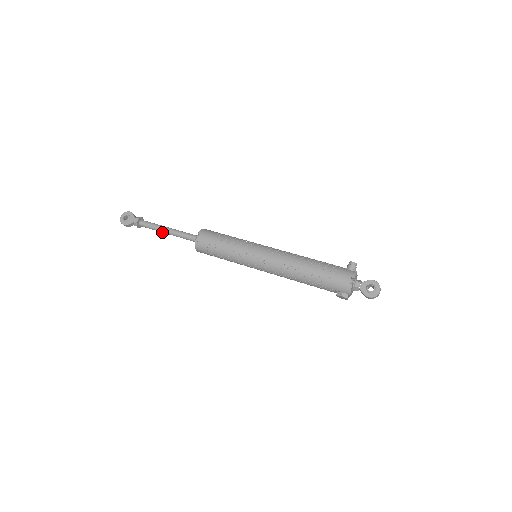
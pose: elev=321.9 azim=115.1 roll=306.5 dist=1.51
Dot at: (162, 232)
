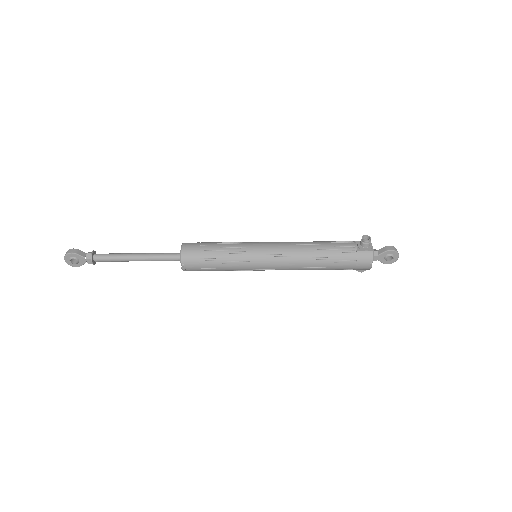
Dot at: (130, 260)
